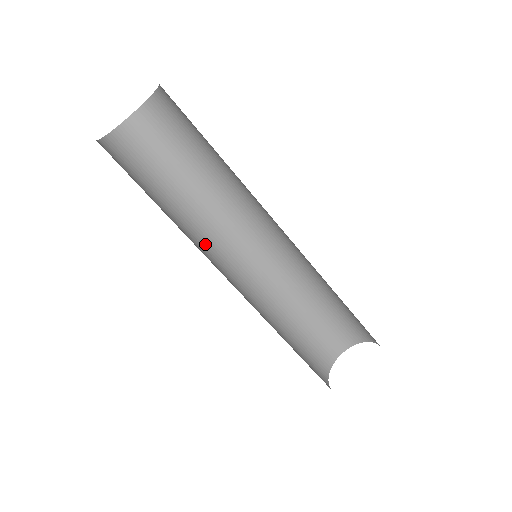
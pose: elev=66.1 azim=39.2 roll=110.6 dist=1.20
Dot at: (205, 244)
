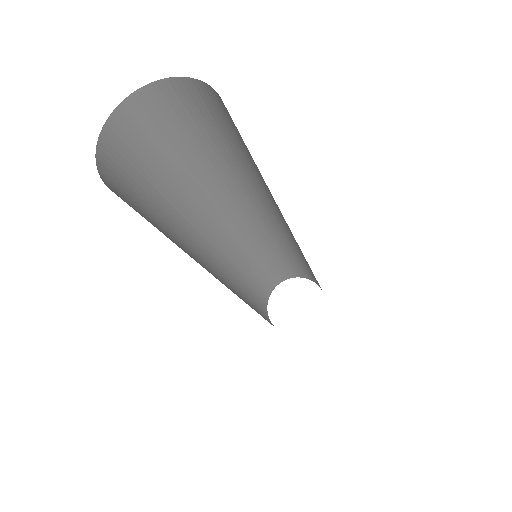
Dot at: (203, 228)
